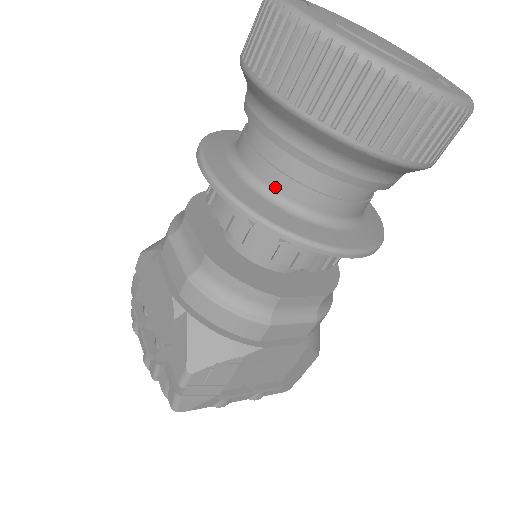
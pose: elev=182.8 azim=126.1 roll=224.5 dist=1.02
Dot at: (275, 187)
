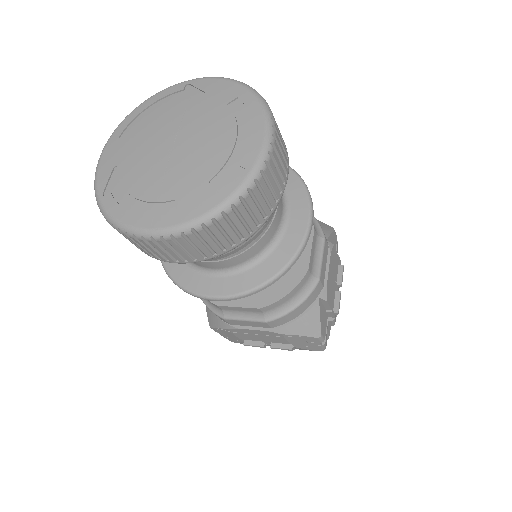
Dot at: occluded
